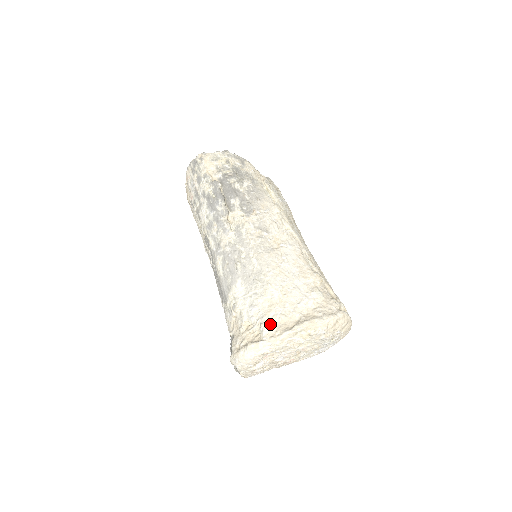
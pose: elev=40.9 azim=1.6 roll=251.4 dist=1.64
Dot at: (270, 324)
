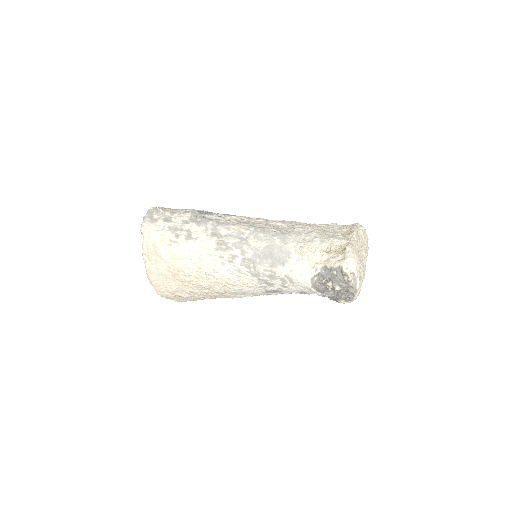
Dot at: (339, 237)
